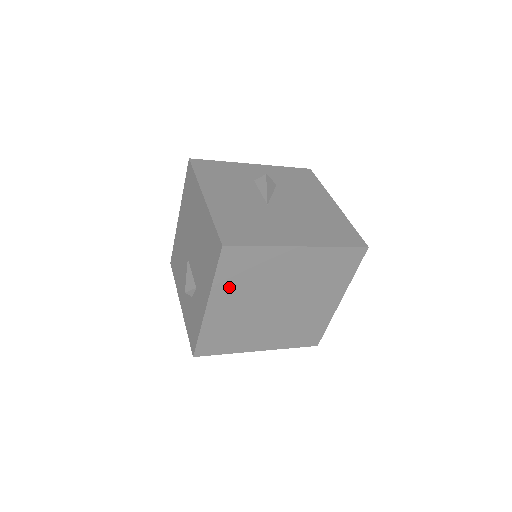
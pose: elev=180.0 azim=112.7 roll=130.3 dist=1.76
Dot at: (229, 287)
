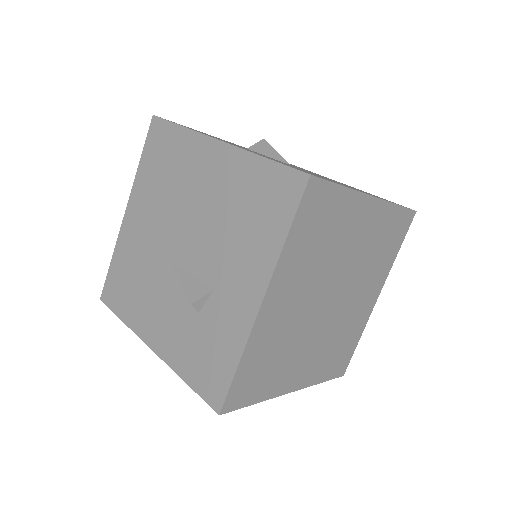
Dot at: (295, 262)
